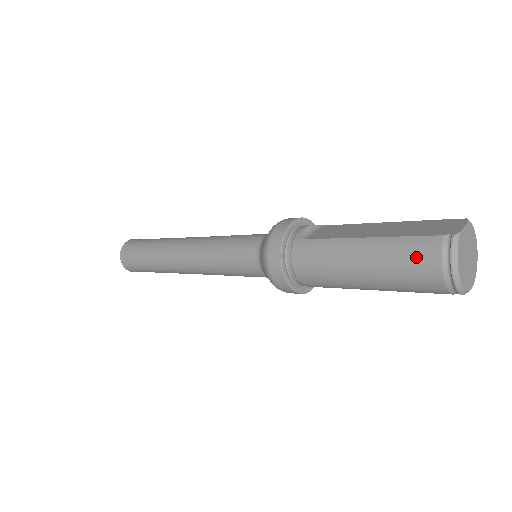
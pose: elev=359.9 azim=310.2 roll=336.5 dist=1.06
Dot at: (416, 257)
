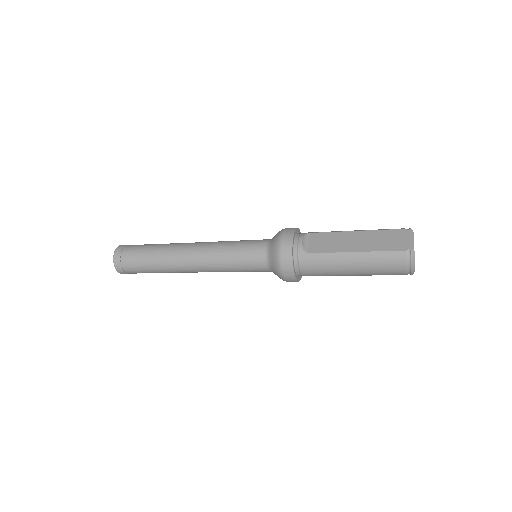
Dot at: (390, 264)
